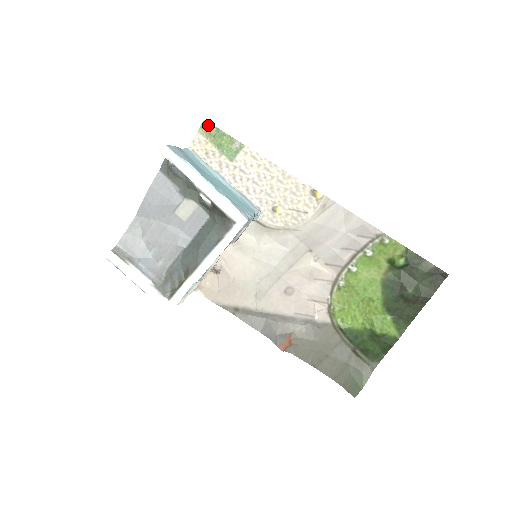
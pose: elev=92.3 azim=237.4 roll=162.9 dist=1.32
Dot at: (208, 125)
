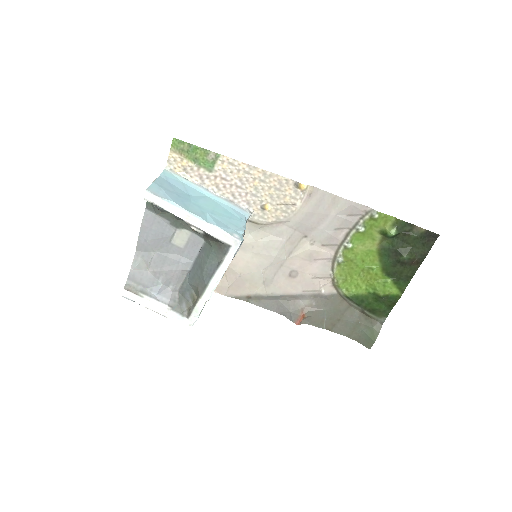
Dot at: (178, 142)
